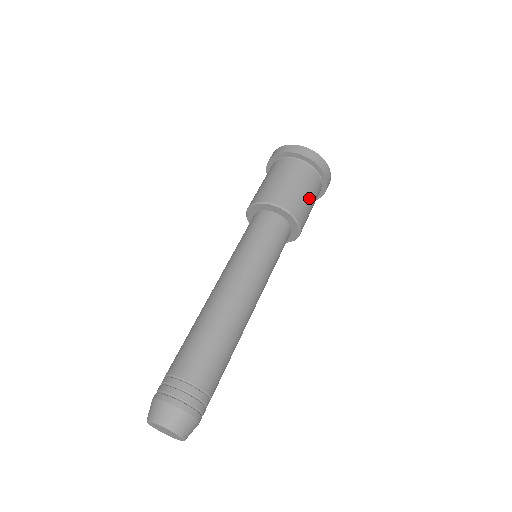
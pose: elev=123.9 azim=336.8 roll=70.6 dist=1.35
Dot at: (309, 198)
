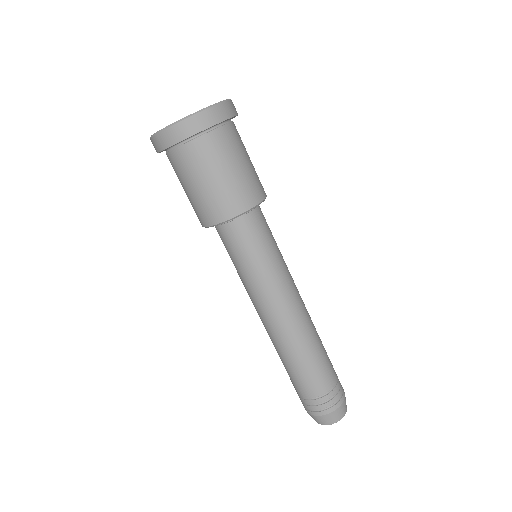
Dot at: occluded
